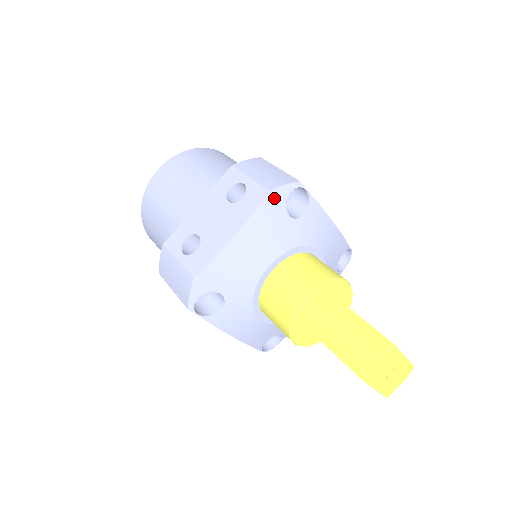
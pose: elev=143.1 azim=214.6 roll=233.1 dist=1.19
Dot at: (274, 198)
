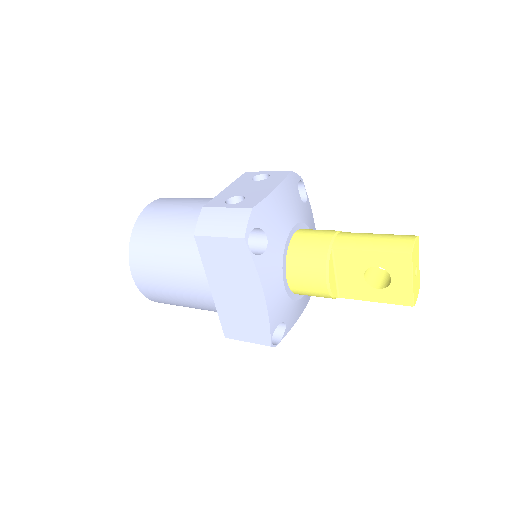
Dot at: (293, 177)
